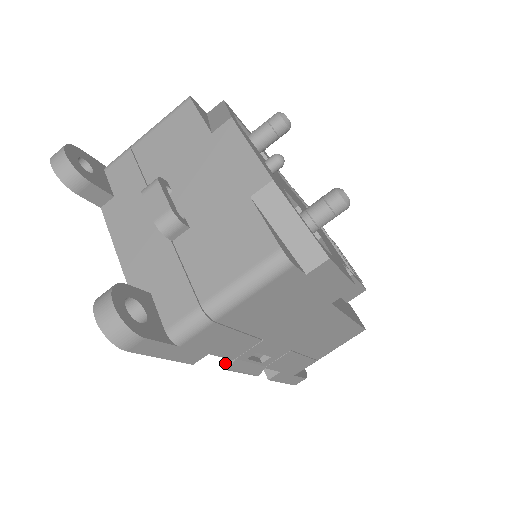
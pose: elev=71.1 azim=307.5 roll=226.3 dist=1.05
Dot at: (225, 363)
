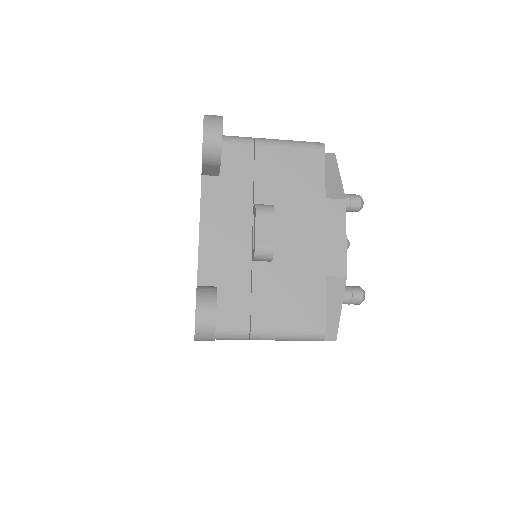
Dot at: occluded
